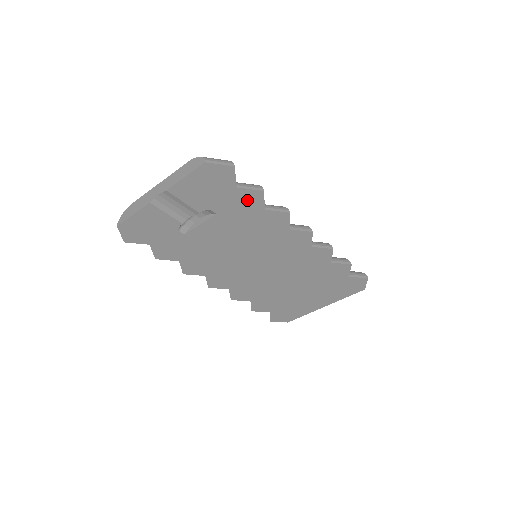
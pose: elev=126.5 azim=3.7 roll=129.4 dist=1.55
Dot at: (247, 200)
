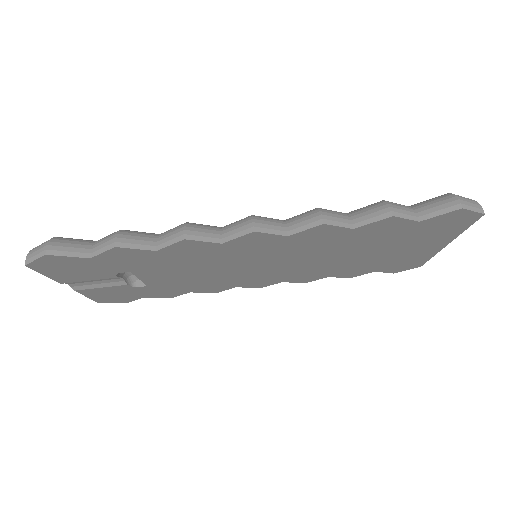
Dot at: (123, 256)
